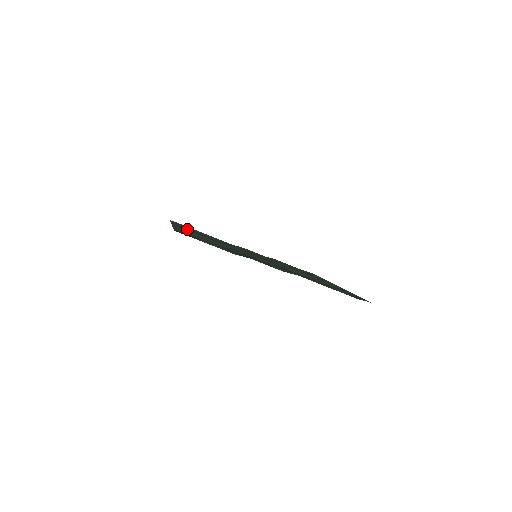
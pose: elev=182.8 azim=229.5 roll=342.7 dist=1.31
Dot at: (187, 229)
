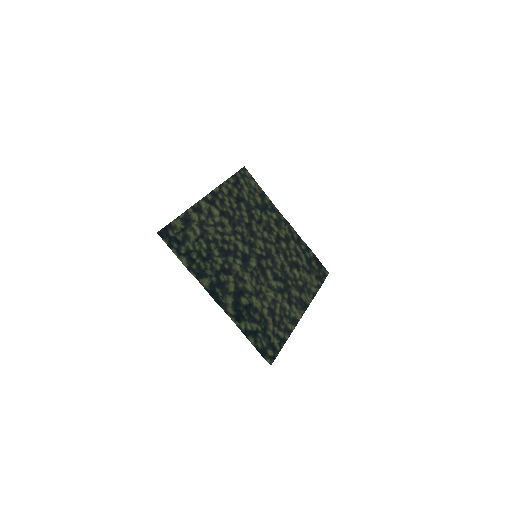
Dot at: (225, 199)
